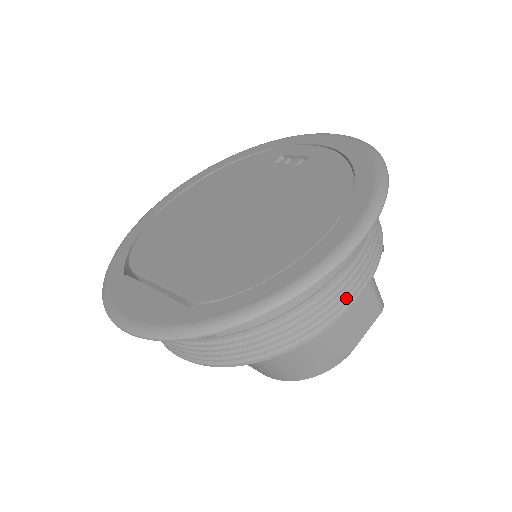
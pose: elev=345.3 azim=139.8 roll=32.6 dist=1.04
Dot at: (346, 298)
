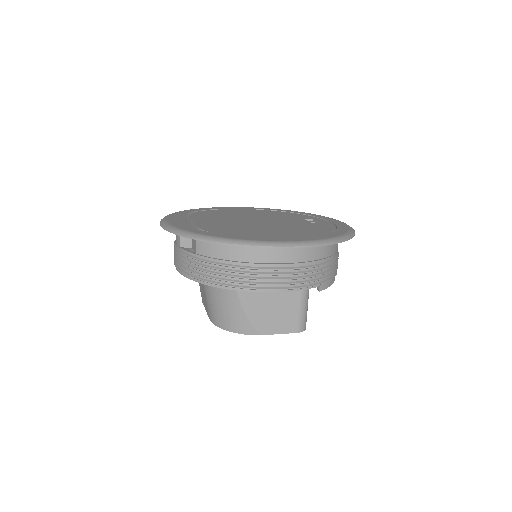
Dot at: (272, 283)
